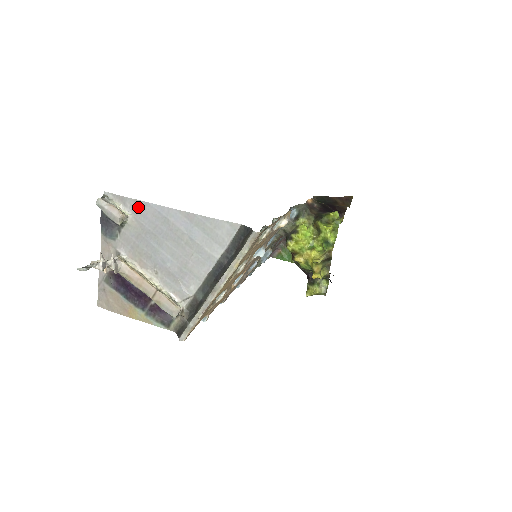
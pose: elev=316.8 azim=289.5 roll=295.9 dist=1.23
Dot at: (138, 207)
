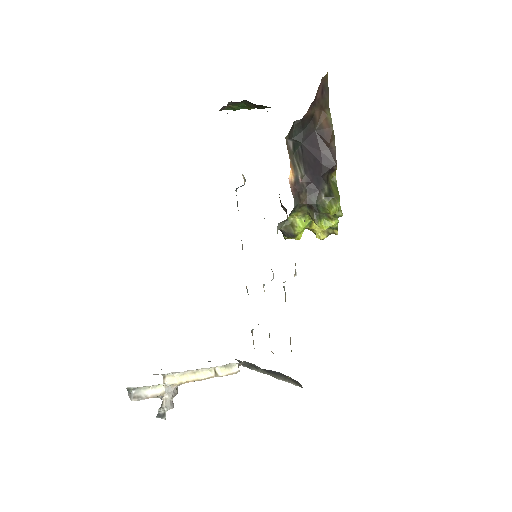
Dot at: occluded
